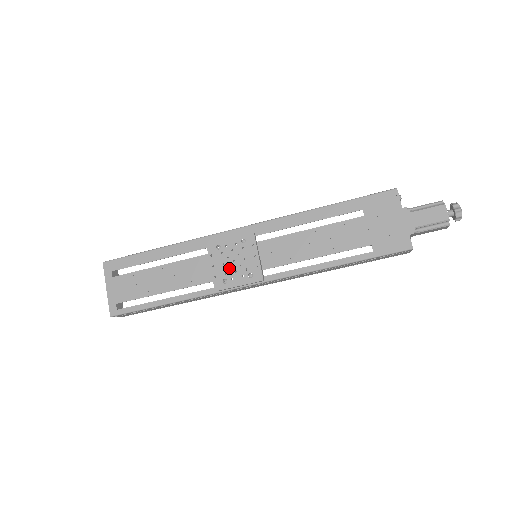
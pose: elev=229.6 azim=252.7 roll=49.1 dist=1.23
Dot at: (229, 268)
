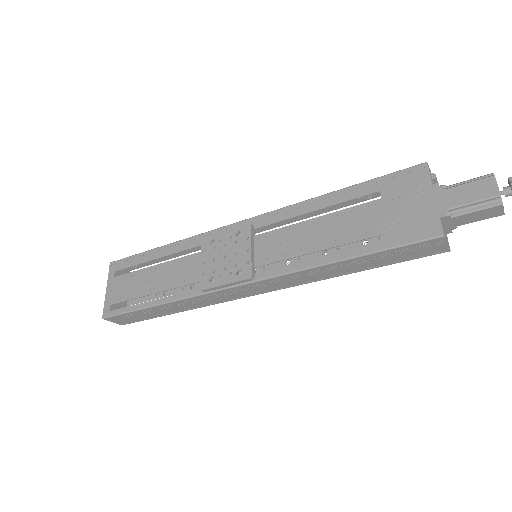
Dot at: (219, 264)
